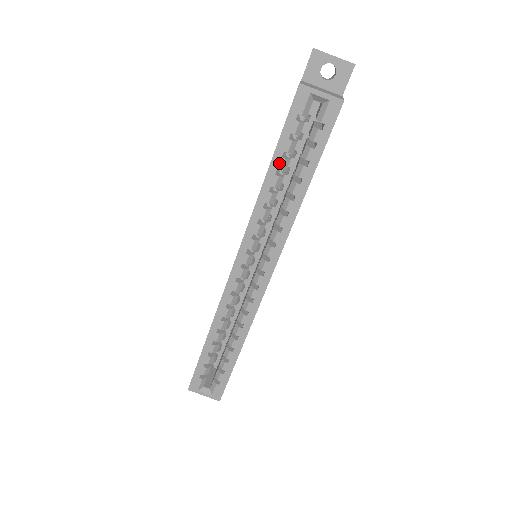
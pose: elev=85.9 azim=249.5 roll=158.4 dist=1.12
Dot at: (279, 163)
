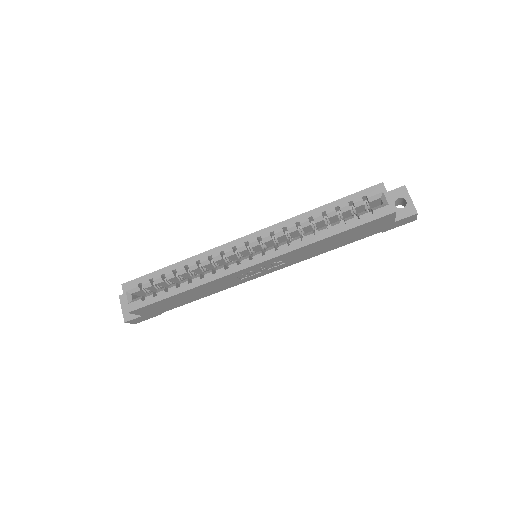
Dot at: (330, 209)
